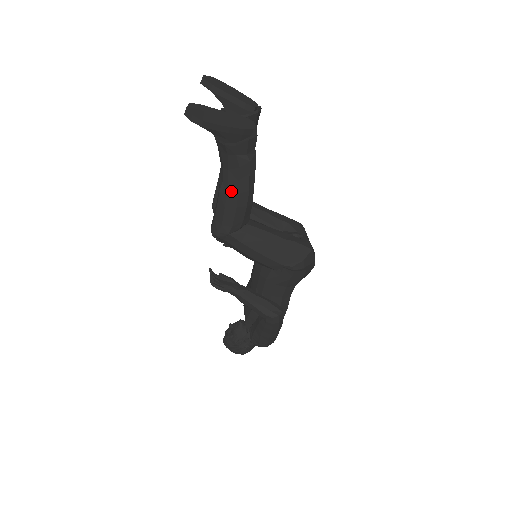
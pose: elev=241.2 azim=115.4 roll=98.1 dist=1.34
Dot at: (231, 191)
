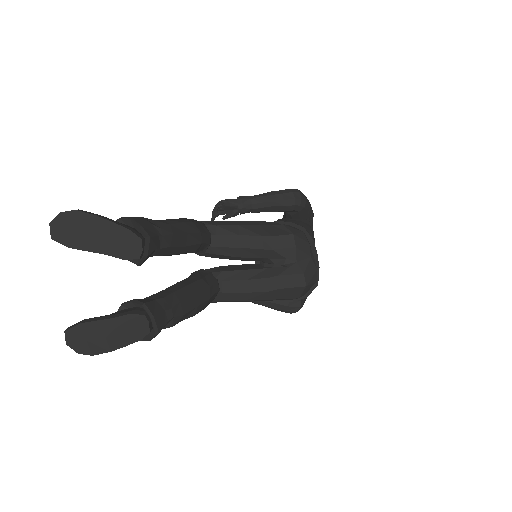
Dot at: occluded
